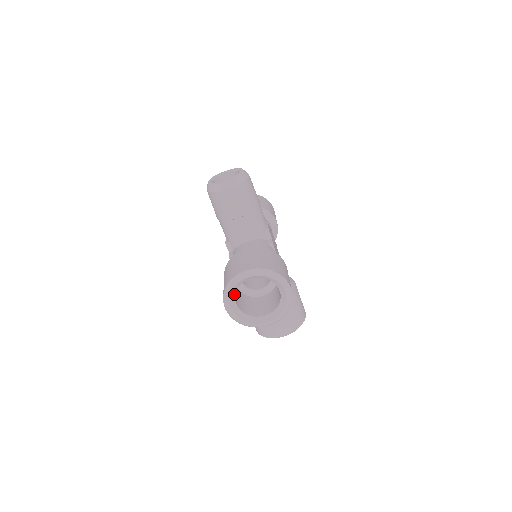
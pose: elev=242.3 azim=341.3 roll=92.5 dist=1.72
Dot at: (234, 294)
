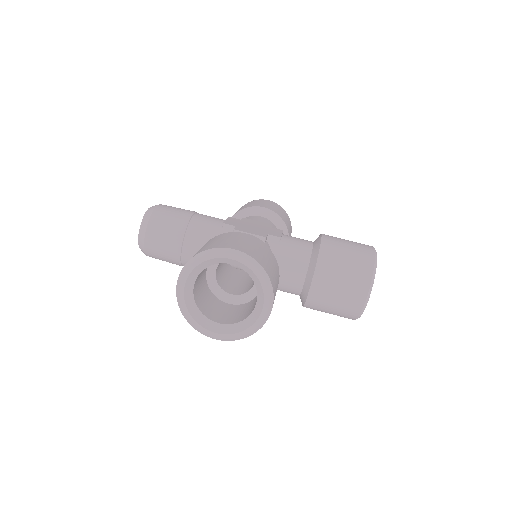
Dot at: (202, 317)
